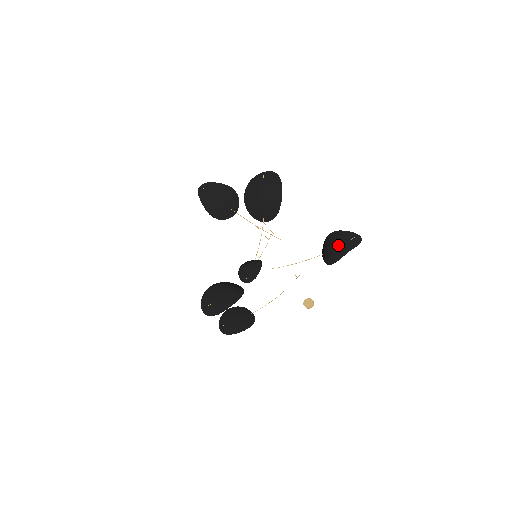
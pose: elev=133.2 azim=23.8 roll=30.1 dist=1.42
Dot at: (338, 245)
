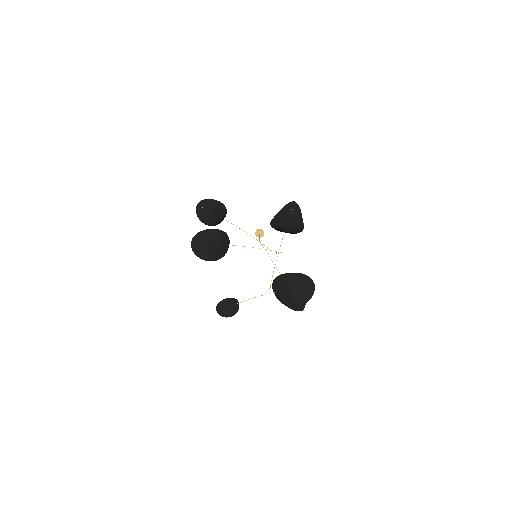
Dot at: occluded
